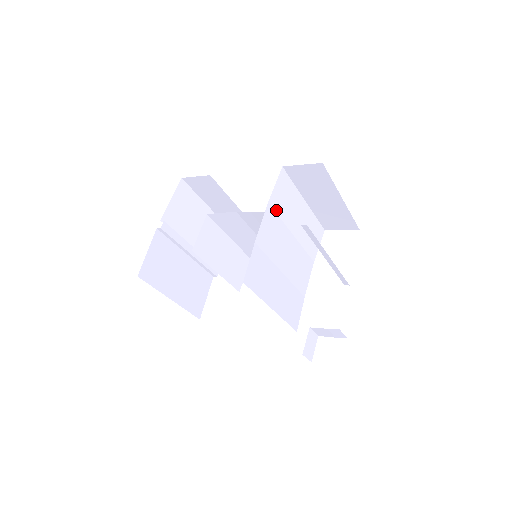
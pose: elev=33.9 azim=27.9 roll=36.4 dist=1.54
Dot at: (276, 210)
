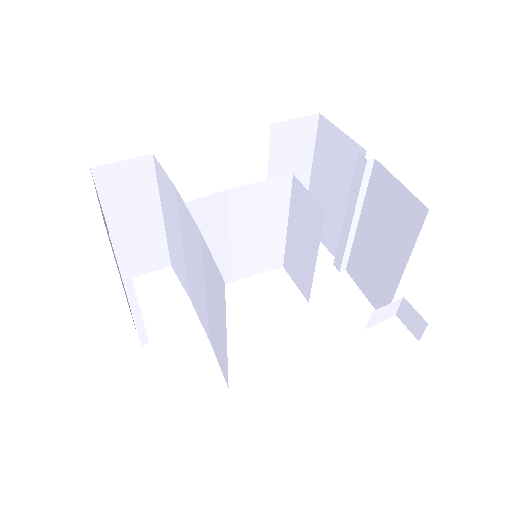
Dot at: occluded
